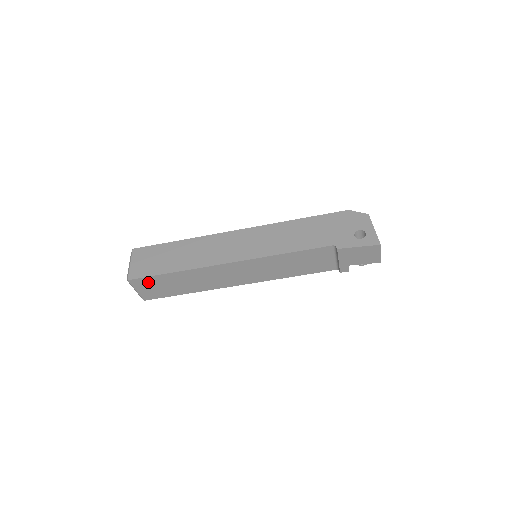
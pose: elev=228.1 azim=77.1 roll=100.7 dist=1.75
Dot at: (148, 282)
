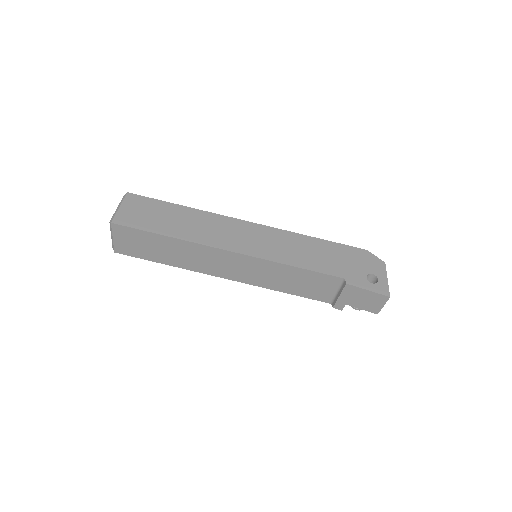
Dot at: (132, 234)
